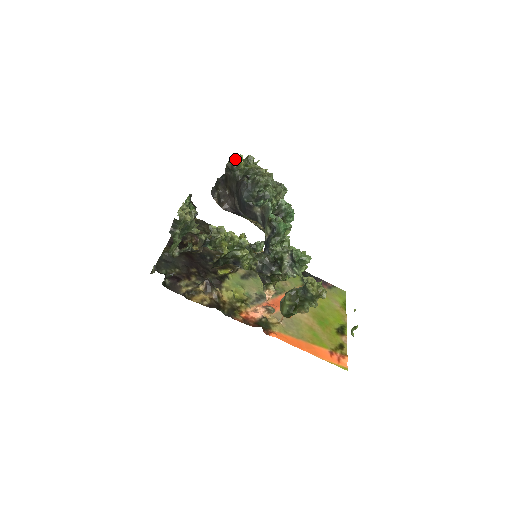
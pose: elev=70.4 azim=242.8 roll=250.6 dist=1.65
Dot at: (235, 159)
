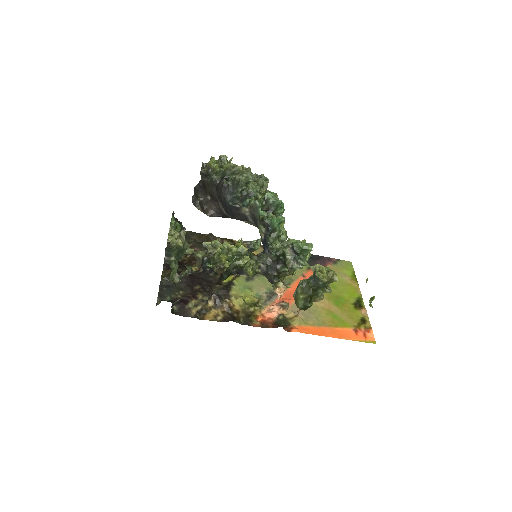
Dot at: (208, 163)
